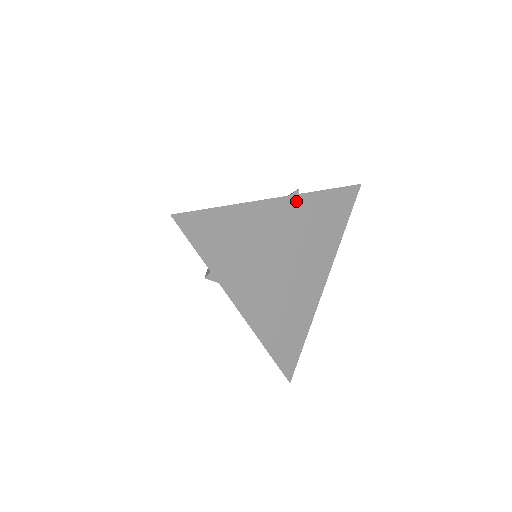
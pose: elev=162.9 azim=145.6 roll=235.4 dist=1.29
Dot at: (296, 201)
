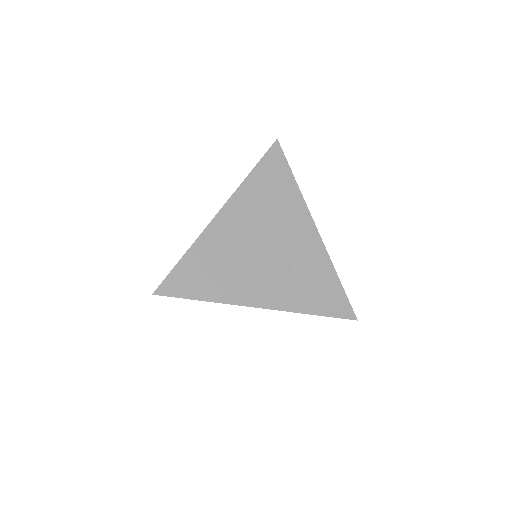
Dot at: (276, 309)
